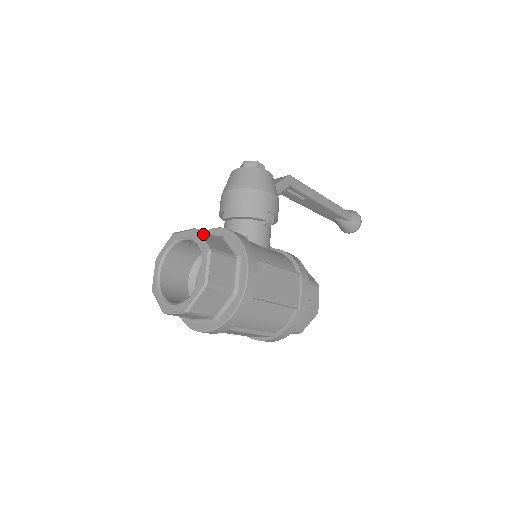
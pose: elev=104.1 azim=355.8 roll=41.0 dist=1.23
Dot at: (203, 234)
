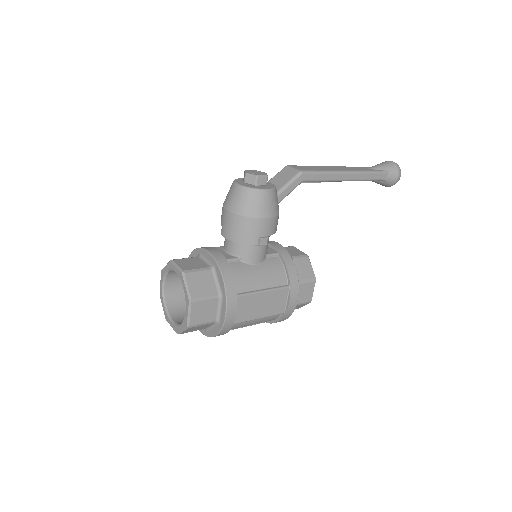
Dot at: (189, 278)
